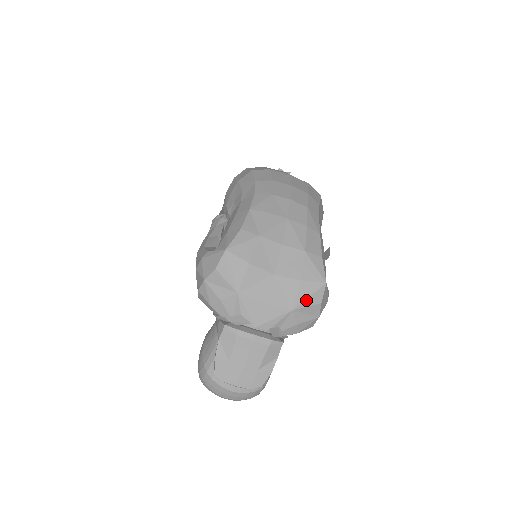
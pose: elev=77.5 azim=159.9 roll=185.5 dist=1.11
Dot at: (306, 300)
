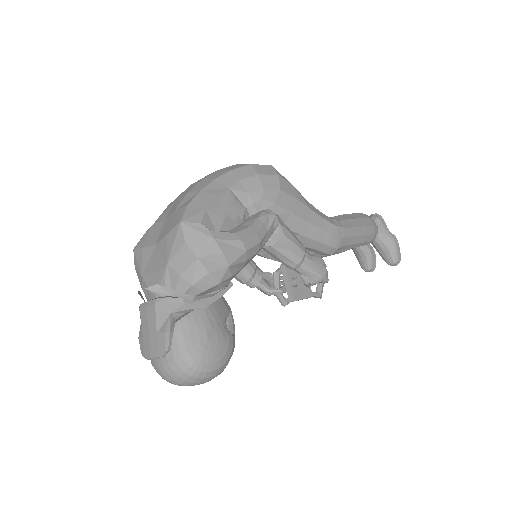
Dot at: (173, 248)
